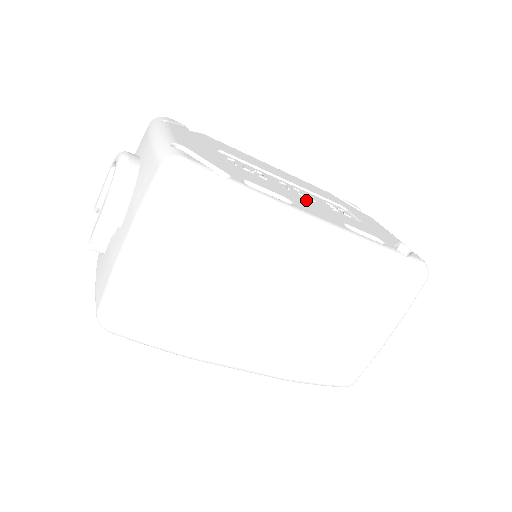
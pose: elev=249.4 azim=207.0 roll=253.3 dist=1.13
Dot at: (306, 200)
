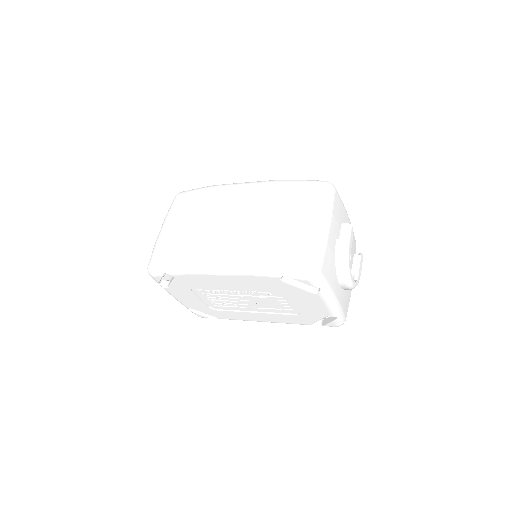
Dot at: occluded
